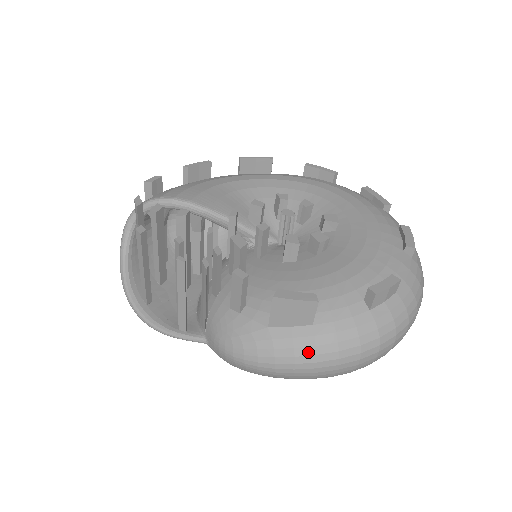
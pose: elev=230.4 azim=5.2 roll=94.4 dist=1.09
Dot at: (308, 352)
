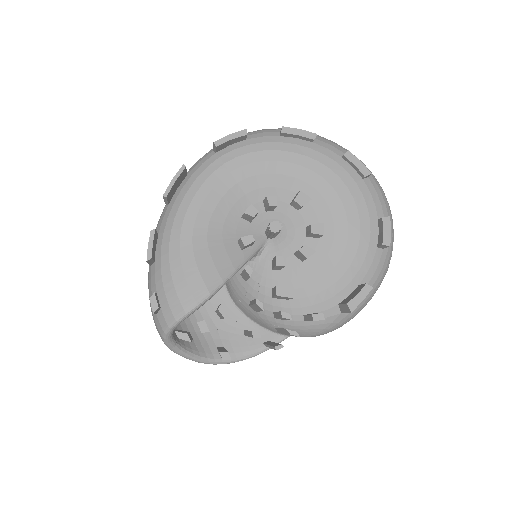
Dot at: (368, 301)
